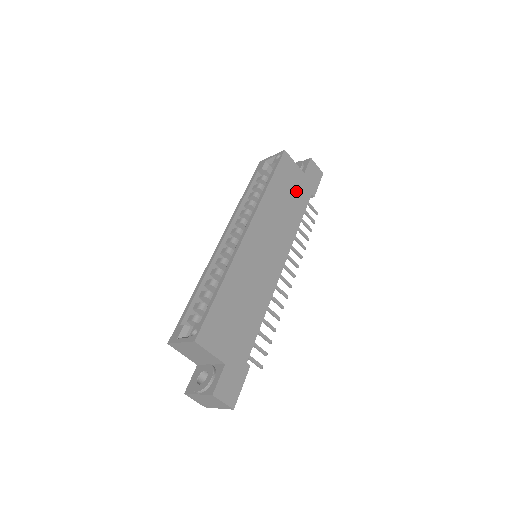
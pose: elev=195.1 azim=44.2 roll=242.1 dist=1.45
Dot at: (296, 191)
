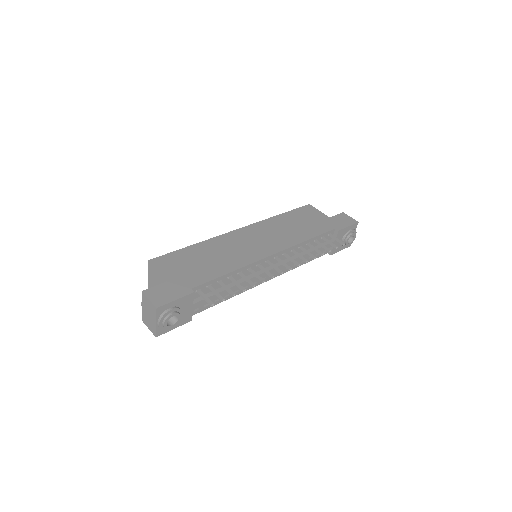
Dot at: (313, 223)
